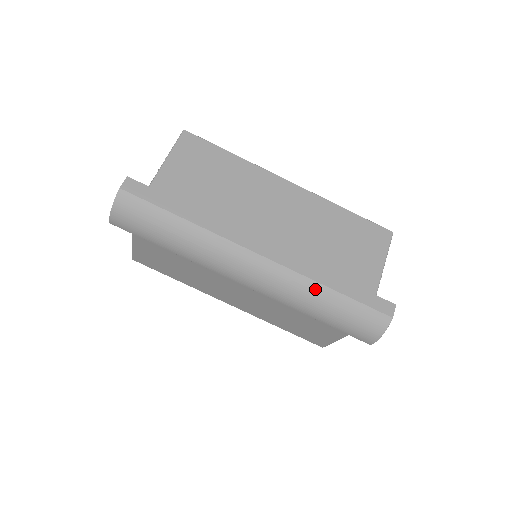
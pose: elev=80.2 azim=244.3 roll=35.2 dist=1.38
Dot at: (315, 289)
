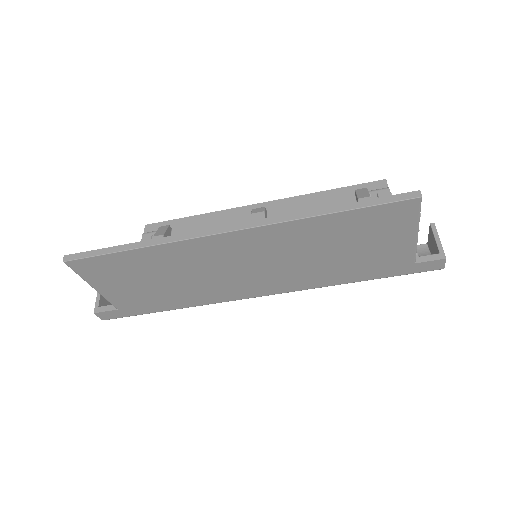
Dot at: occluded
